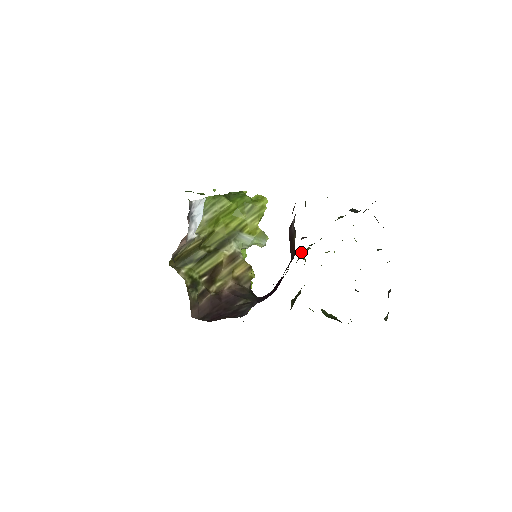
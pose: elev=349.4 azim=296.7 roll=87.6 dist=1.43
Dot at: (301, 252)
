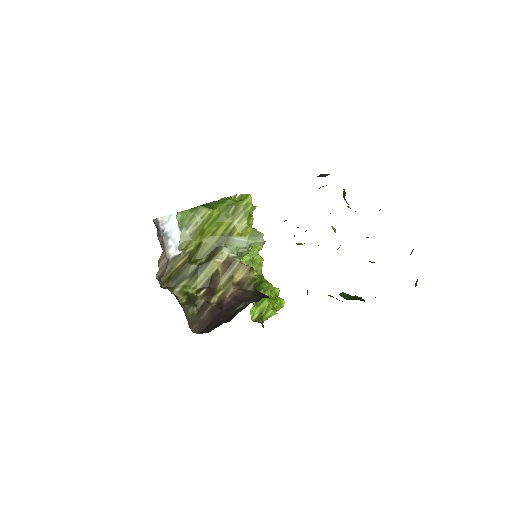
Dot at: occluded
